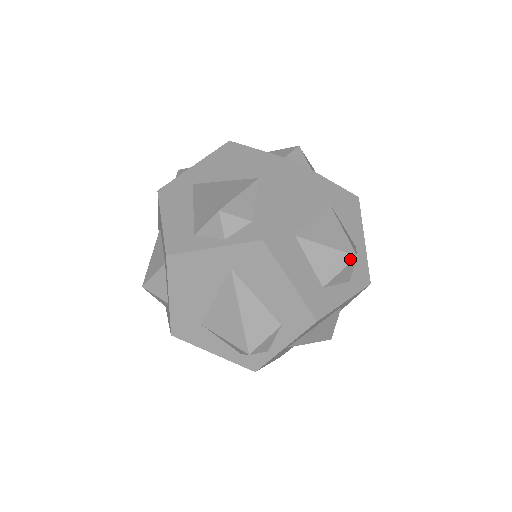
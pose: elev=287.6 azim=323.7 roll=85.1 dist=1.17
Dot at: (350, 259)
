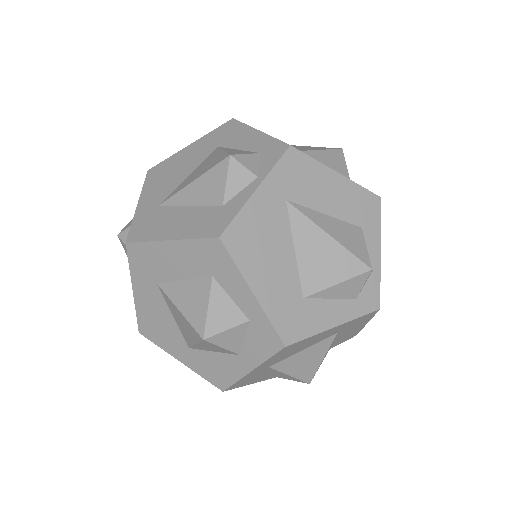
Dot at: (341, 153)
